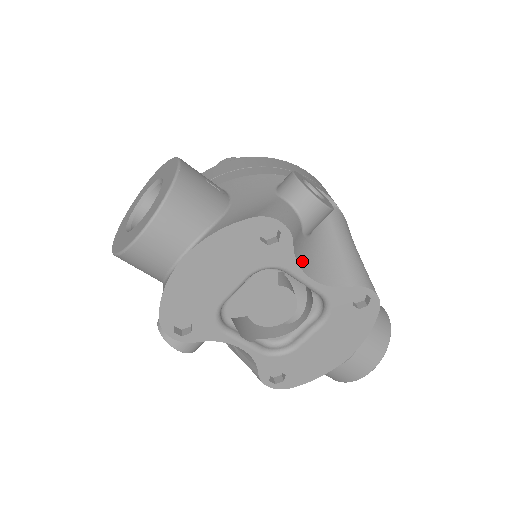
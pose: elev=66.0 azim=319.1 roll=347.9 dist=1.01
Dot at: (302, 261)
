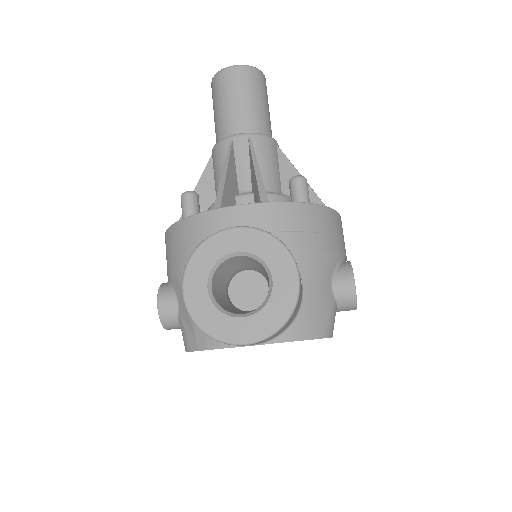
Dot at: occluded
